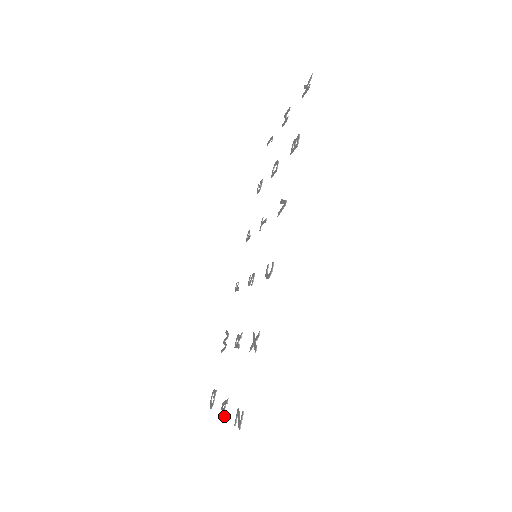
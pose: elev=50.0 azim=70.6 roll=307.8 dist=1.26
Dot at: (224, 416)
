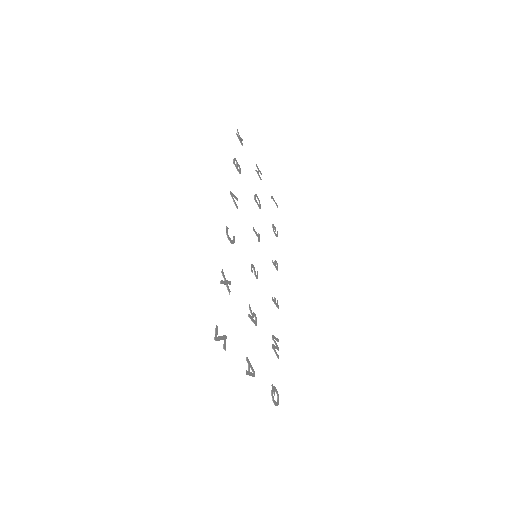
Dot at: occluded
